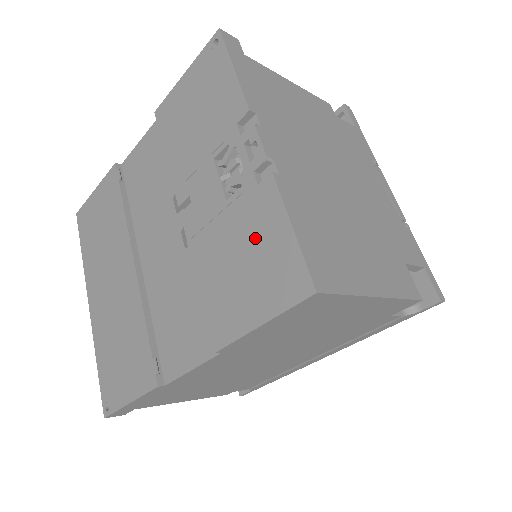
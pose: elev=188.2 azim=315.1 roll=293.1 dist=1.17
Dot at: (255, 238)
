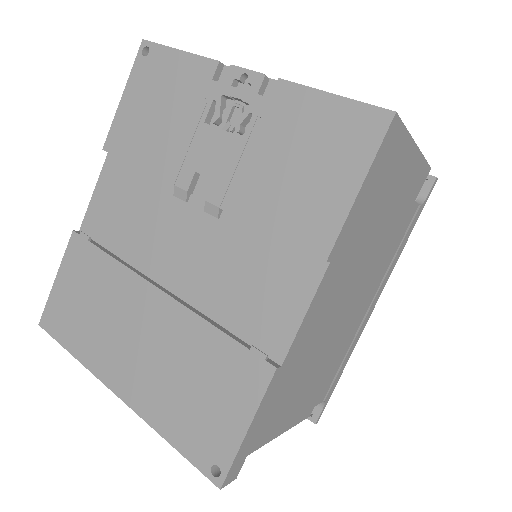
Dot at: (298, 134)
